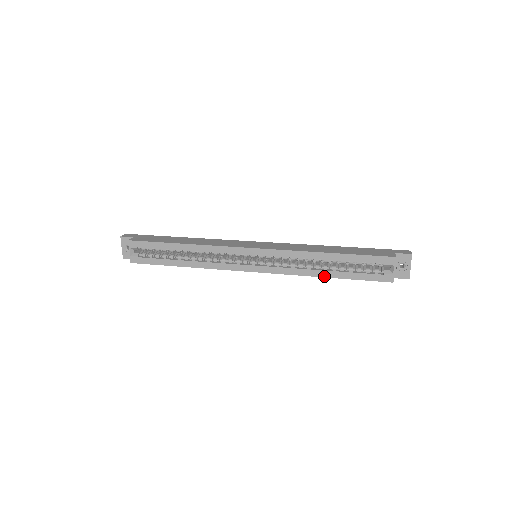
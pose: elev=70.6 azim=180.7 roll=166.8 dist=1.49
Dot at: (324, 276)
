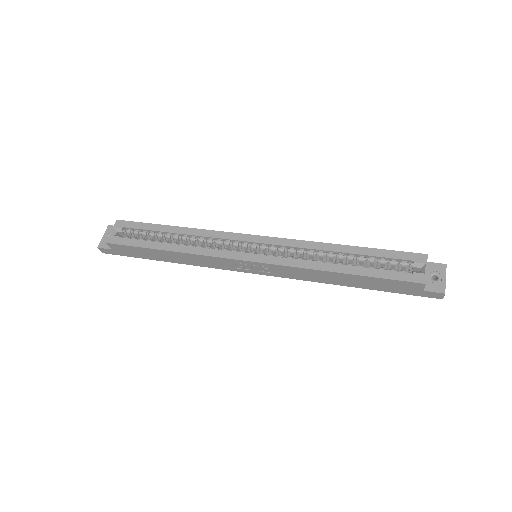
Dot at: (337, 271)
